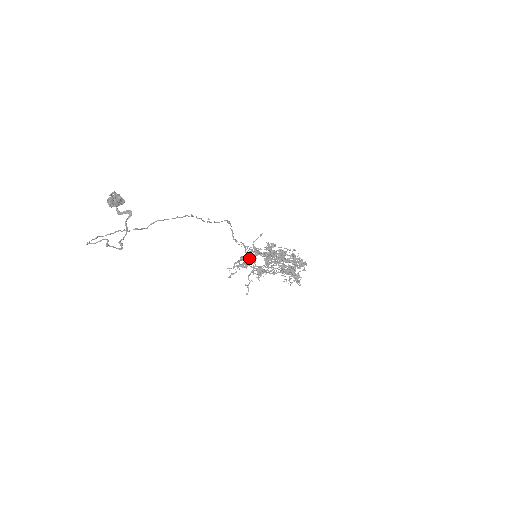
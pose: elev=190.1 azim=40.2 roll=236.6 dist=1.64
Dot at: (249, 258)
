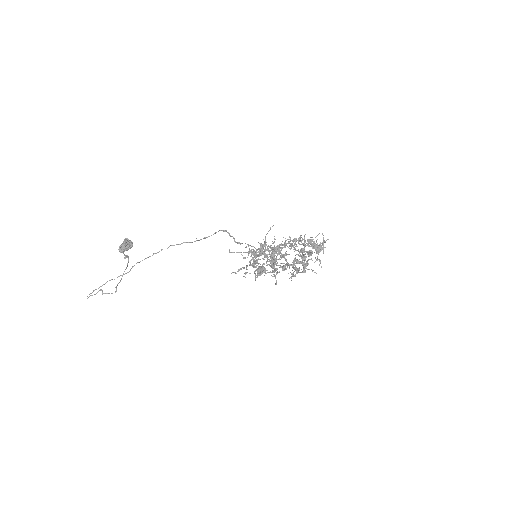
Dot at: occluded
